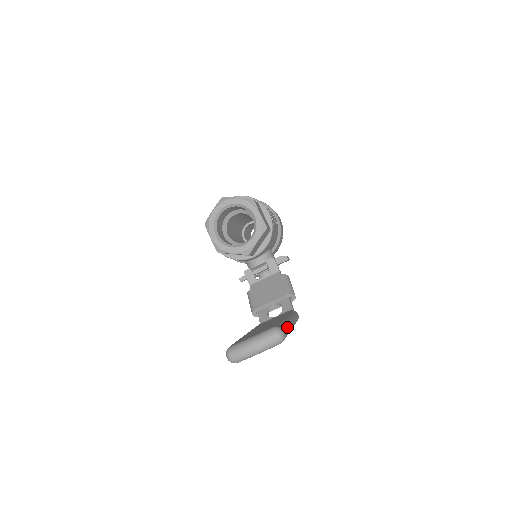
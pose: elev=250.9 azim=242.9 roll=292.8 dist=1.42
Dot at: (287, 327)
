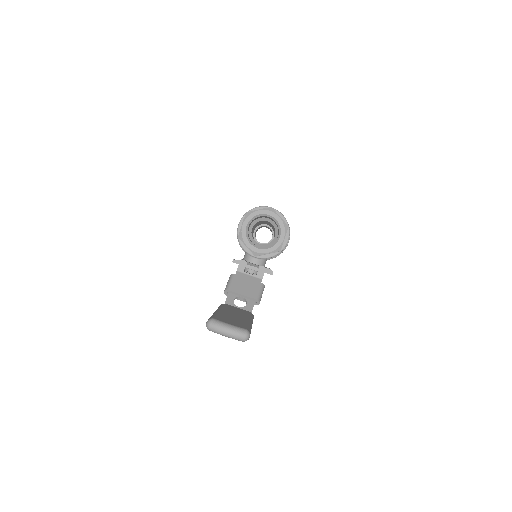
Dot at: occluded
